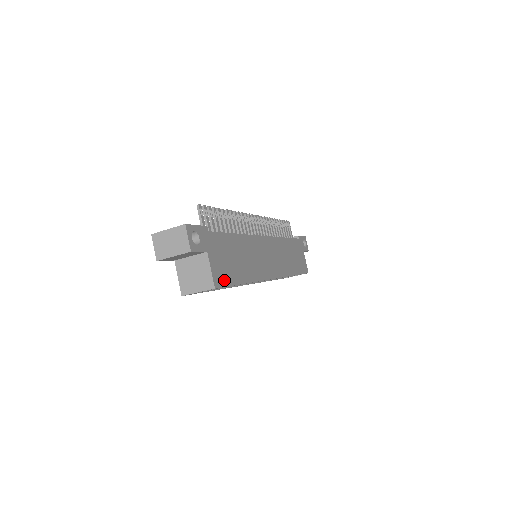
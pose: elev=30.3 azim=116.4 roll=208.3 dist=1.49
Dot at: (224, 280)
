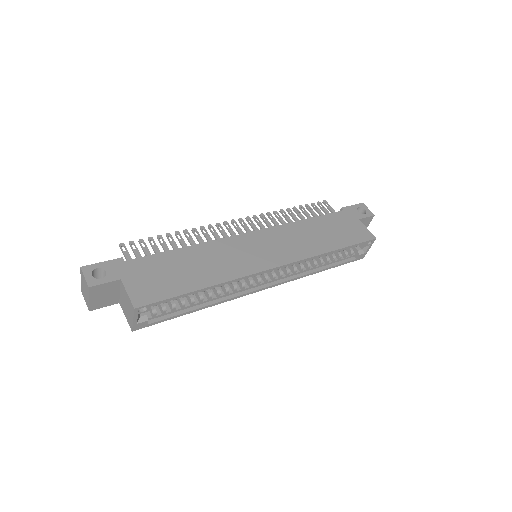
Dot at: (155, 296)
